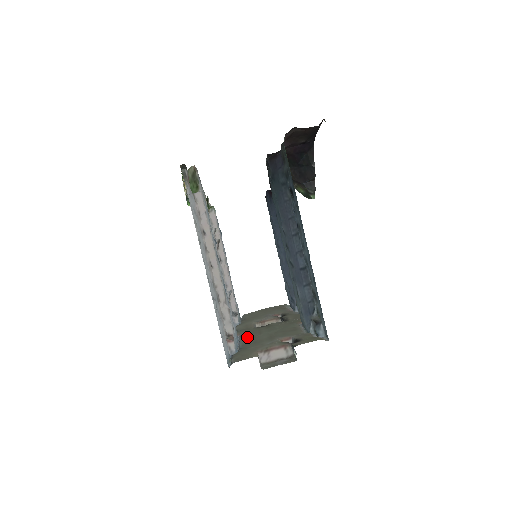
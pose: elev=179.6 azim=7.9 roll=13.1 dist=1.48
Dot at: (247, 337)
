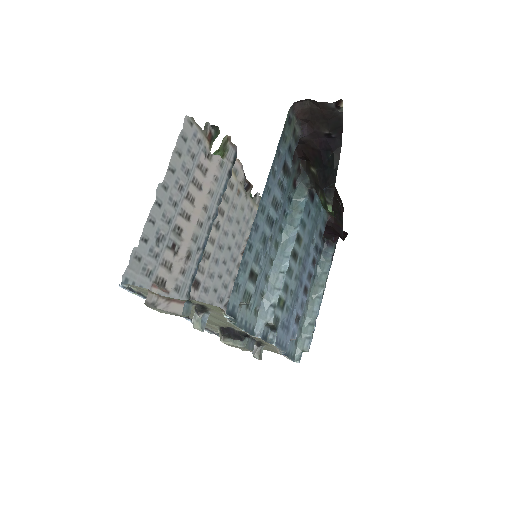
Dot at: (190, 314)
